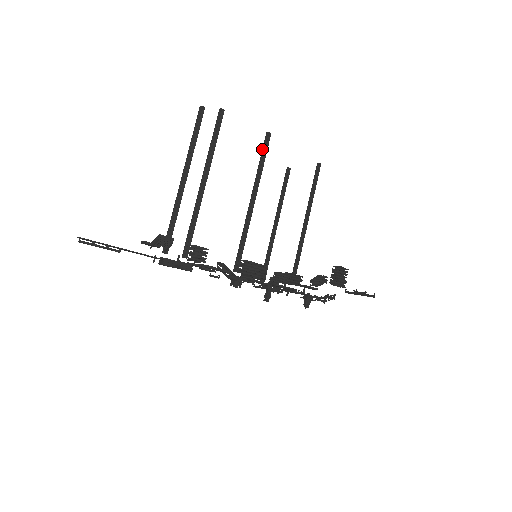
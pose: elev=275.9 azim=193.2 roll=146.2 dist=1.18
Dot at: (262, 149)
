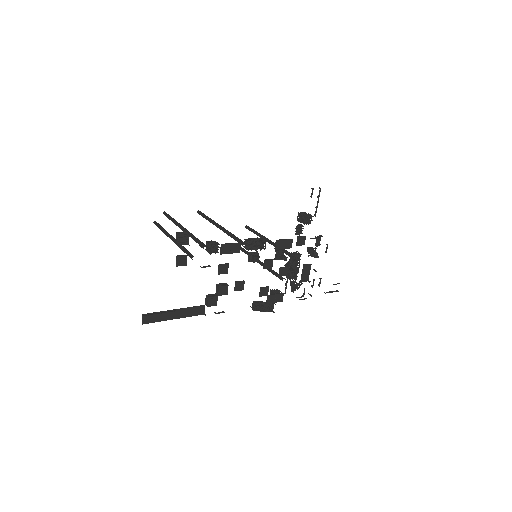
Dot at: (202, 216)
